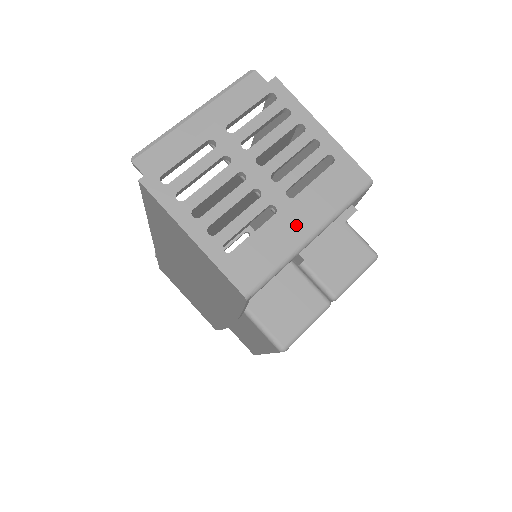
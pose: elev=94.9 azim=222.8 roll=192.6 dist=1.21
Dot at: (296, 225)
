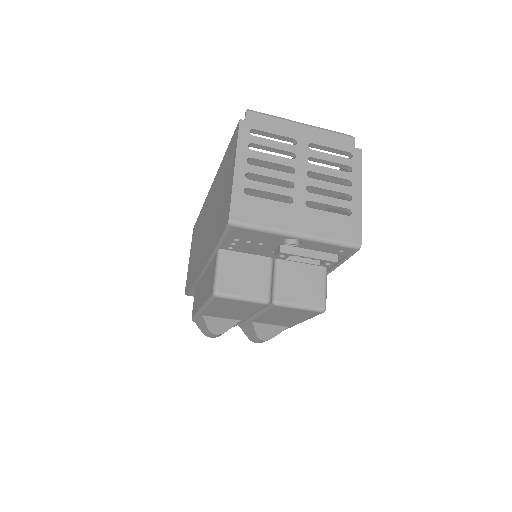
Dot at: (294, 220)
